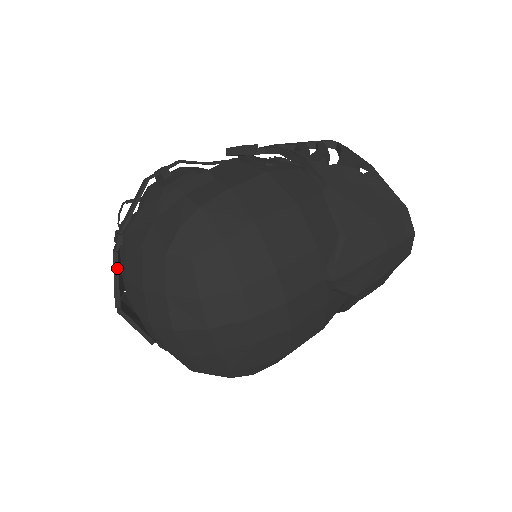
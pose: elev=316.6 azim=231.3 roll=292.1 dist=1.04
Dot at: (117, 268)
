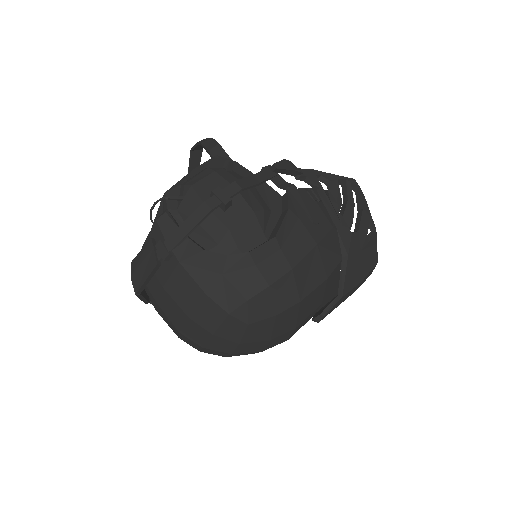
Dot at: (154, 273)
